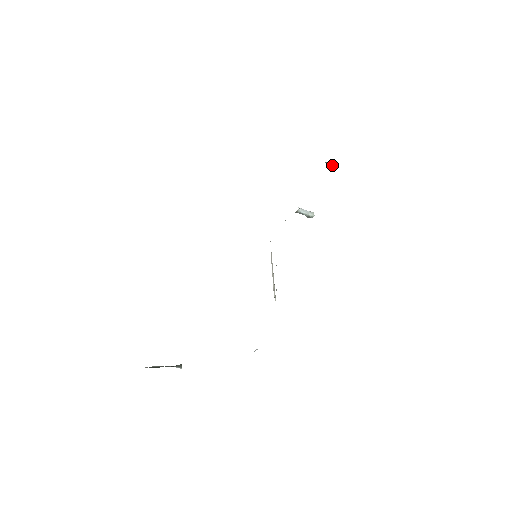
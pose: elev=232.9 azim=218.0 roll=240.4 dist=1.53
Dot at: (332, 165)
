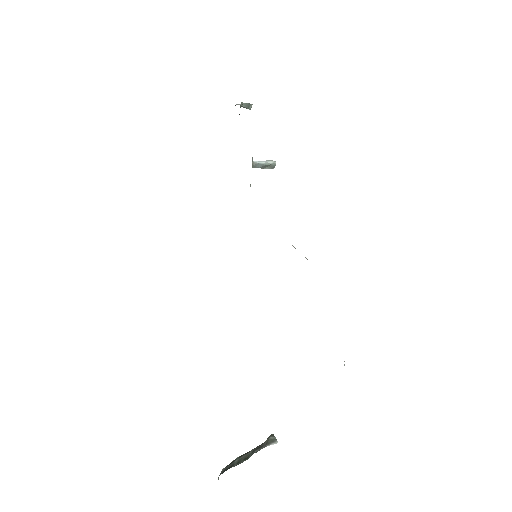
Dot at: (250, 105)
